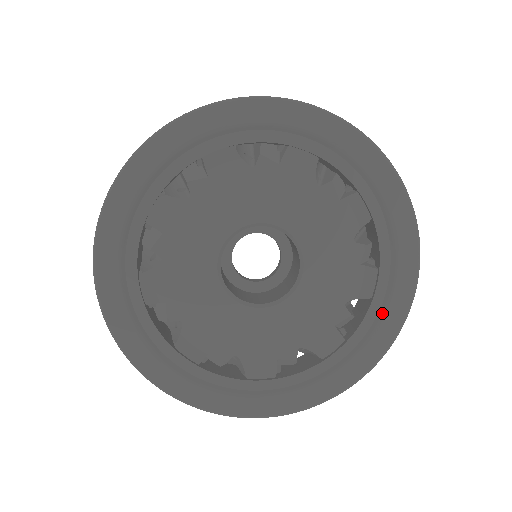
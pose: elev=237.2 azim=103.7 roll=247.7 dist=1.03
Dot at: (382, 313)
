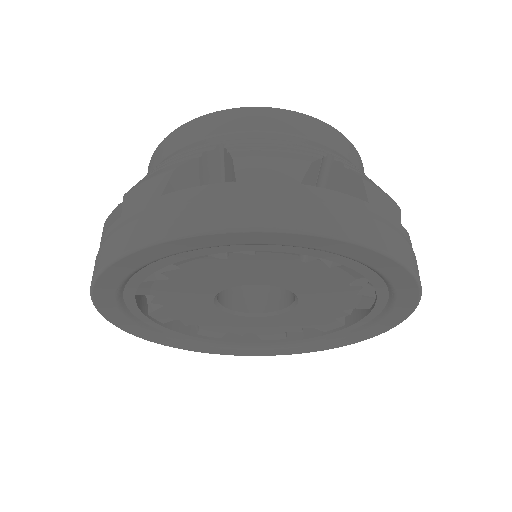
Dot at: (379, 319)
